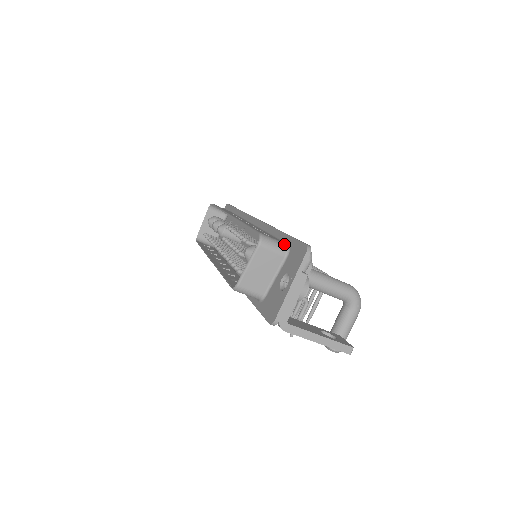
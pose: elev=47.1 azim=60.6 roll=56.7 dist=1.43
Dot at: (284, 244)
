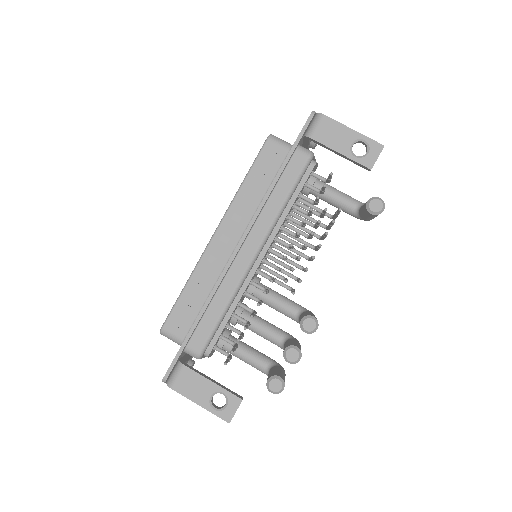
Dot at: occluded
